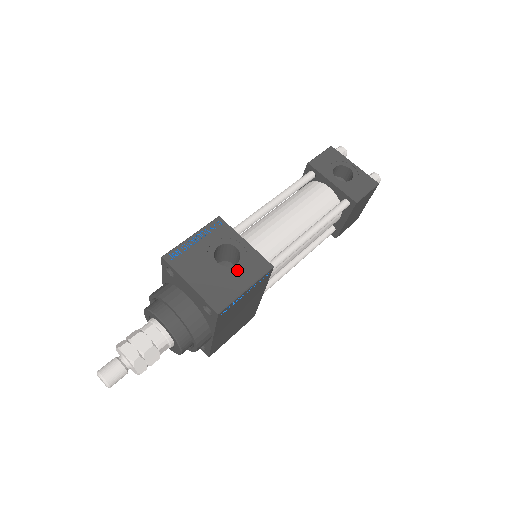
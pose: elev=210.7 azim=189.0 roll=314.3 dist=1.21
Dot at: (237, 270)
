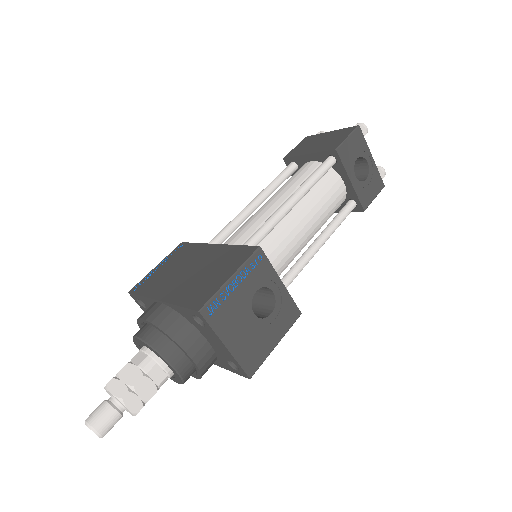
Dot at: (271, 322)
